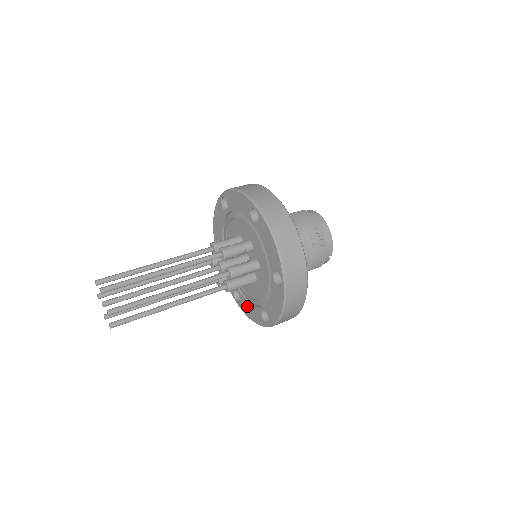
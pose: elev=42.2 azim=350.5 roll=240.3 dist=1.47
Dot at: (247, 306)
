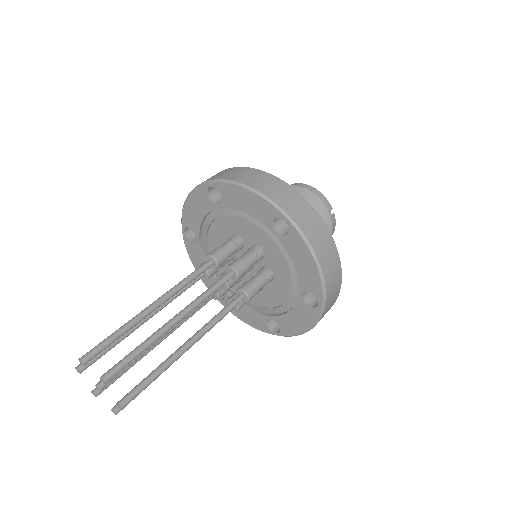
Dot at: (289, 320)
